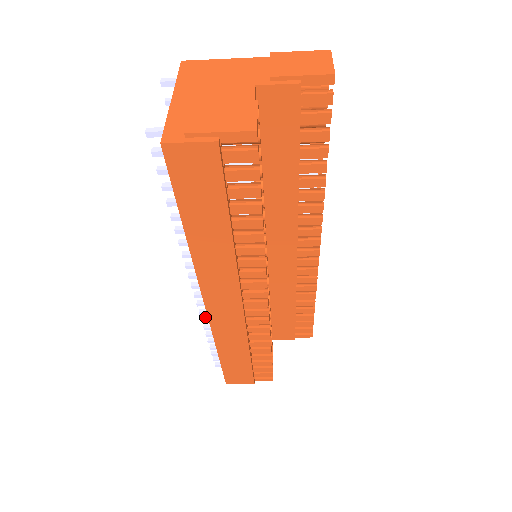
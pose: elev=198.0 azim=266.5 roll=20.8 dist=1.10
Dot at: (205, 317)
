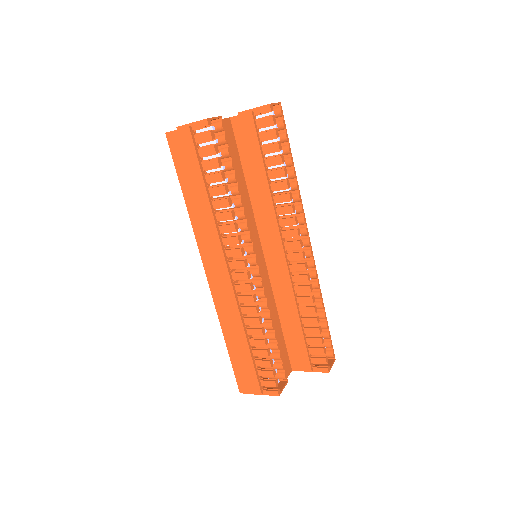
Dot at: occluded
